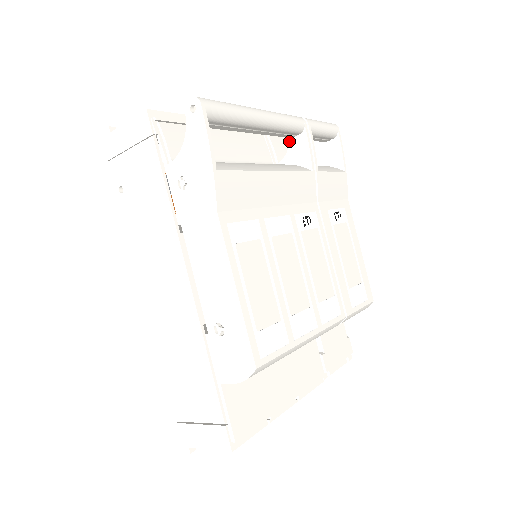
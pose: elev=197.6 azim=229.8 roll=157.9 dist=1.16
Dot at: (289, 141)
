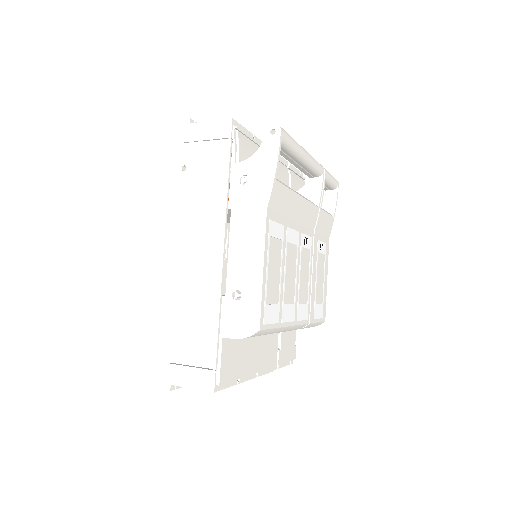
Dot at: (300, 180)
